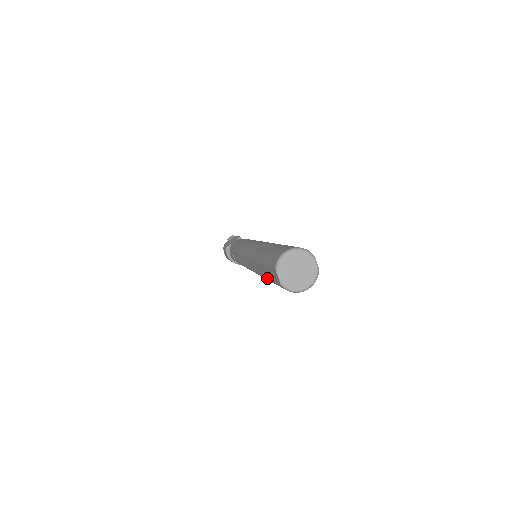
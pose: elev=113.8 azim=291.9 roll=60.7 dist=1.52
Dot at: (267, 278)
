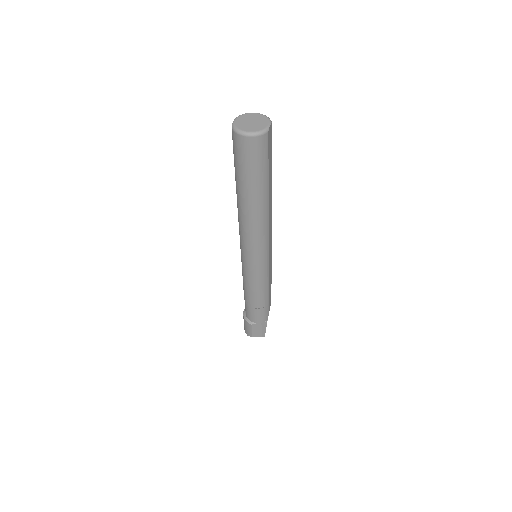
Dot at: (235, 172)
